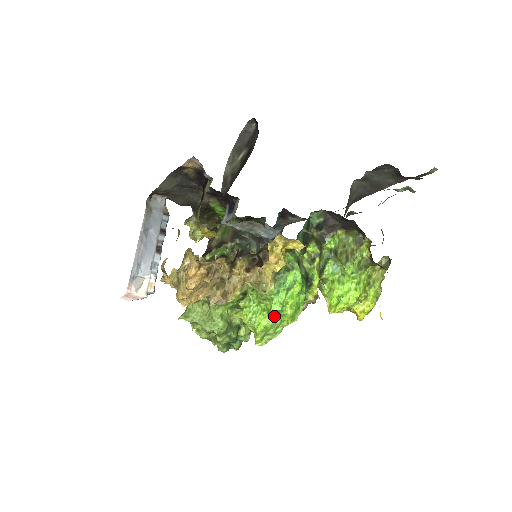
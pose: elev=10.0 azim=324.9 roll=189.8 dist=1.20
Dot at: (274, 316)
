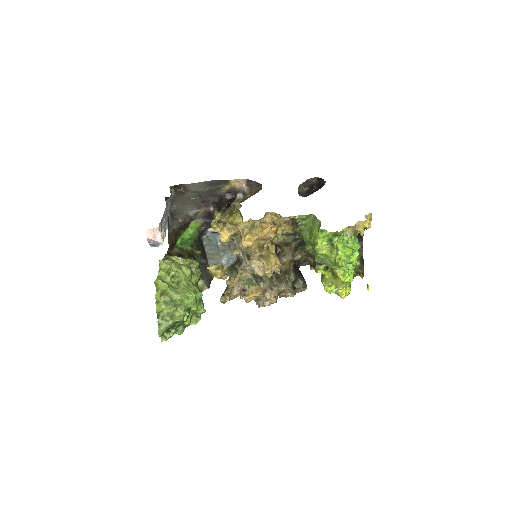
Dot at: (351, 252)
